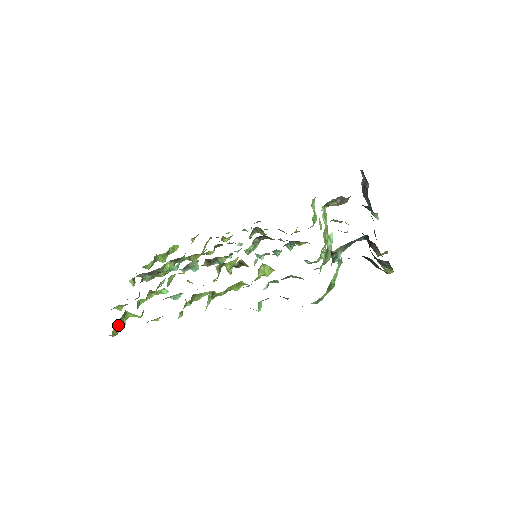
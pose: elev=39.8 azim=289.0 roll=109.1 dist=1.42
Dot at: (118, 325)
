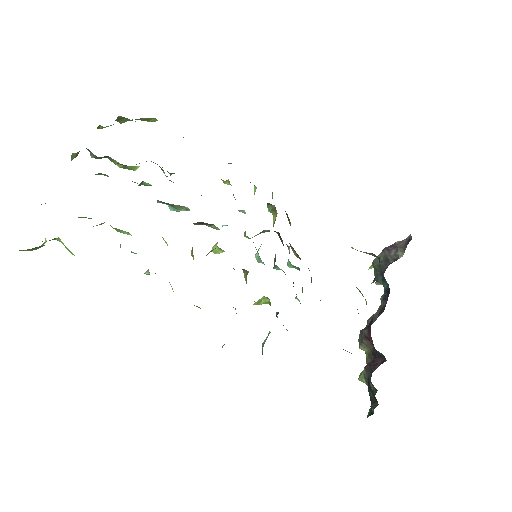
Dot at: (34, 248)
